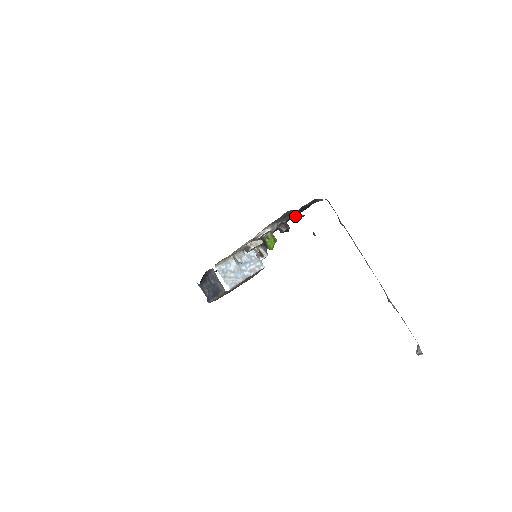
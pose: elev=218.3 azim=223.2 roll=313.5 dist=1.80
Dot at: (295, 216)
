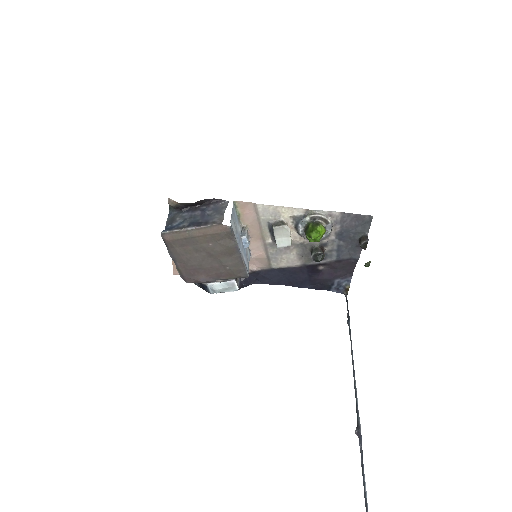
Dot at: (300, 286)
